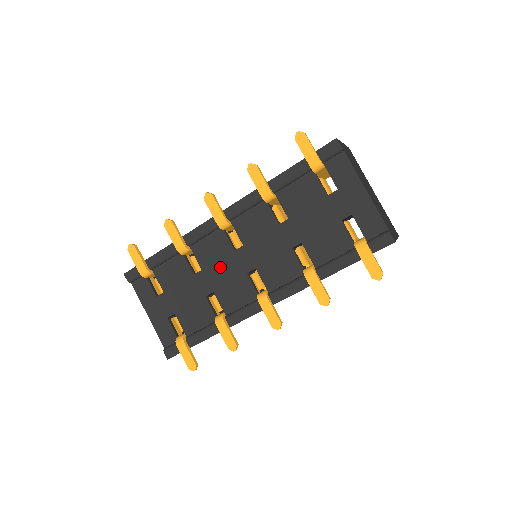
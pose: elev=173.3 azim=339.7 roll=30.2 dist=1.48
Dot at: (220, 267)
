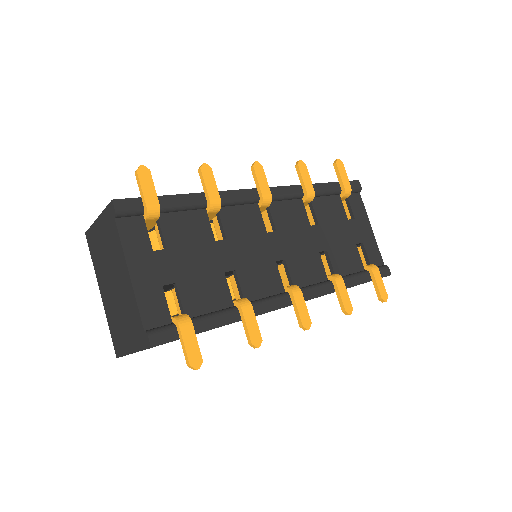
Dot at: (249, 244)
